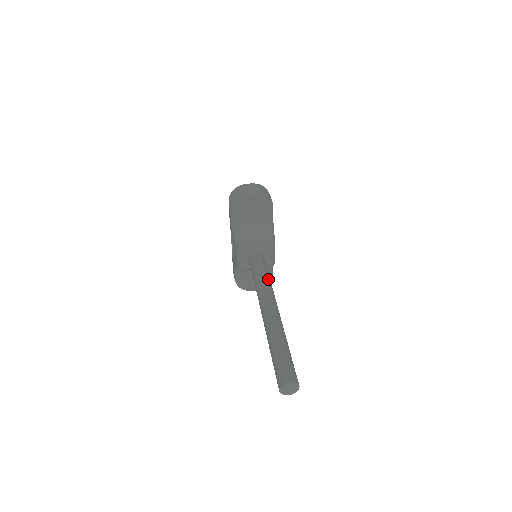
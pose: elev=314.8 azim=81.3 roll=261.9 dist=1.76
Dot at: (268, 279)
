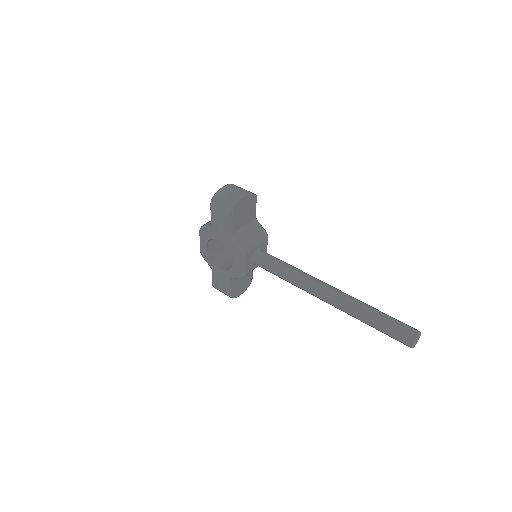
Dot at: (298, 269)
